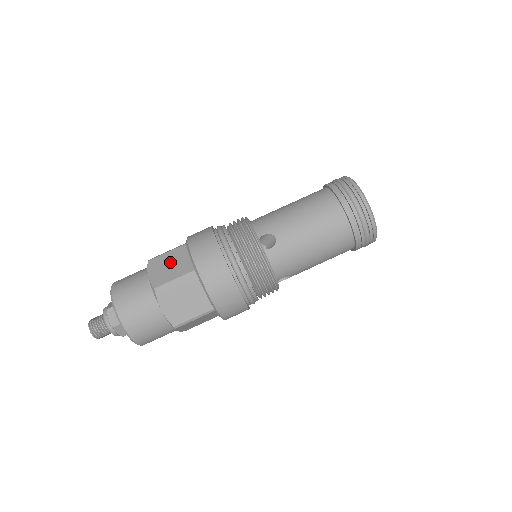
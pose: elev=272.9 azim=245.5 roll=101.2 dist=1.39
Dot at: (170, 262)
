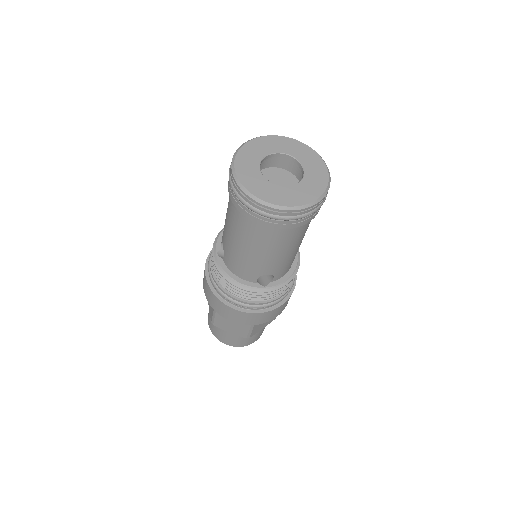
Dot at: (228, 322)
